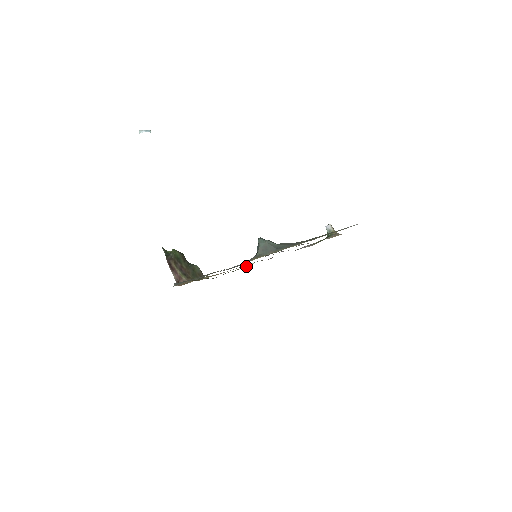
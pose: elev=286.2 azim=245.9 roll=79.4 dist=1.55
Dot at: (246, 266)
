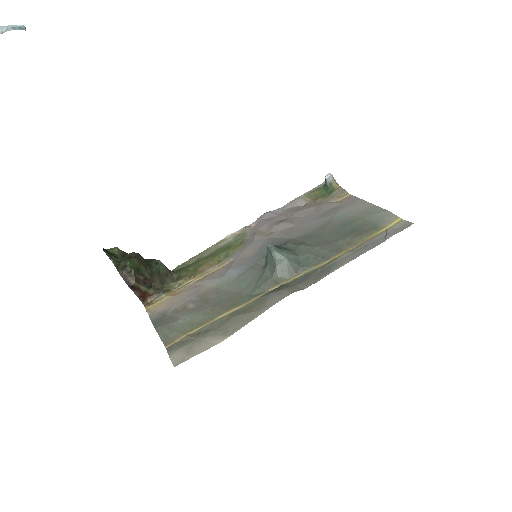
Dot at: (222, 242)
